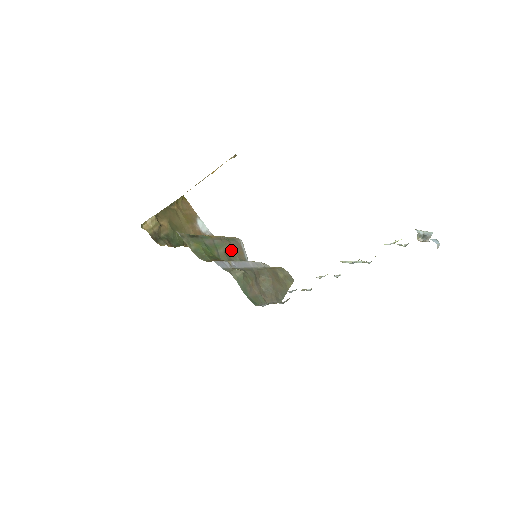
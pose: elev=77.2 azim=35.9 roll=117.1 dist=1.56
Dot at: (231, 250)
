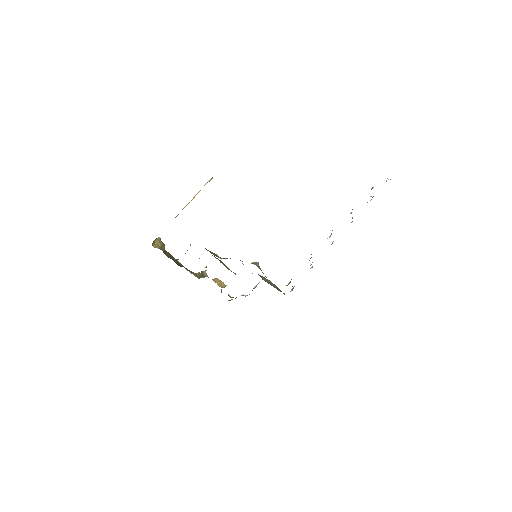
Dot at: occluded
